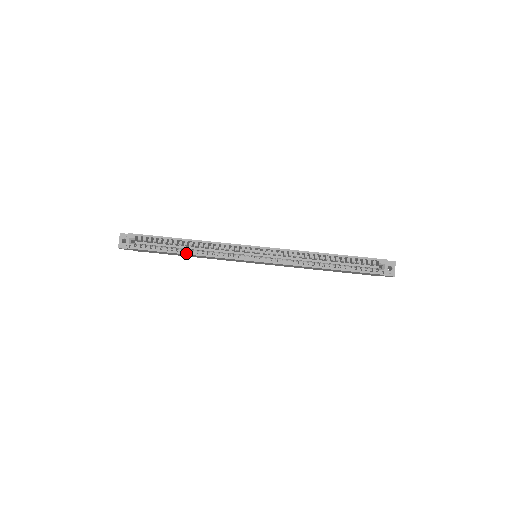
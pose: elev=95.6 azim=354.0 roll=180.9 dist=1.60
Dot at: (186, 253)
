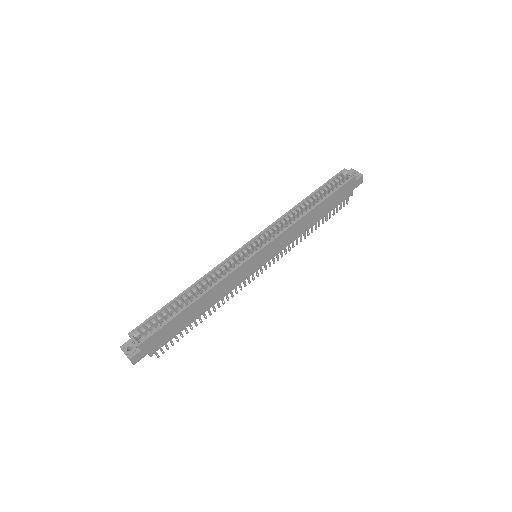
Dot at: (197, 298)
